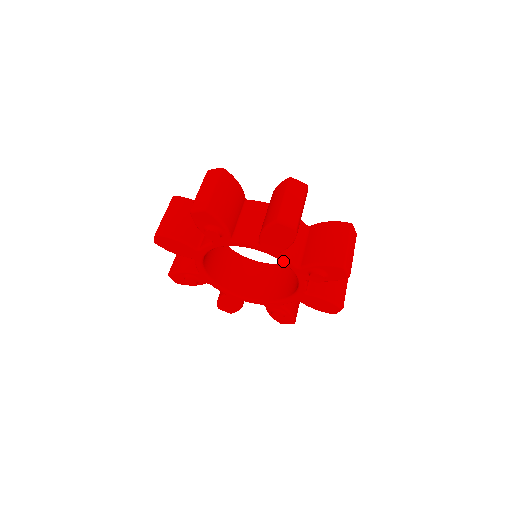
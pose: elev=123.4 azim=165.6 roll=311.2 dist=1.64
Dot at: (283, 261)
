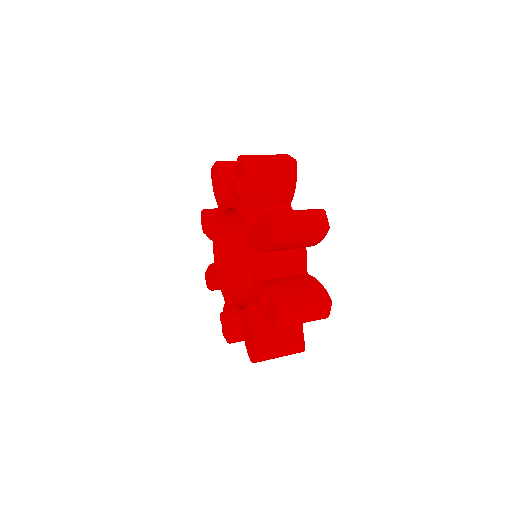
Dot at: (228, 205)
